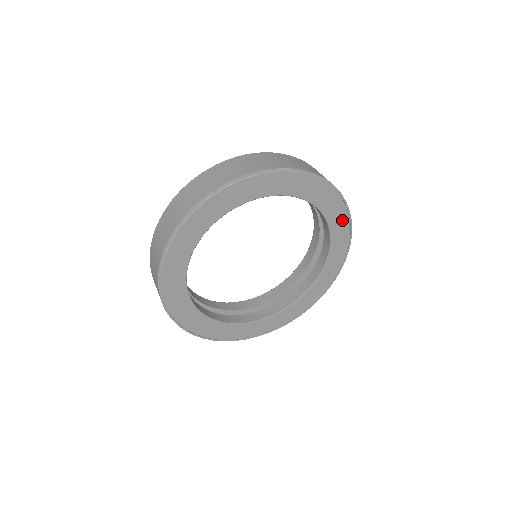
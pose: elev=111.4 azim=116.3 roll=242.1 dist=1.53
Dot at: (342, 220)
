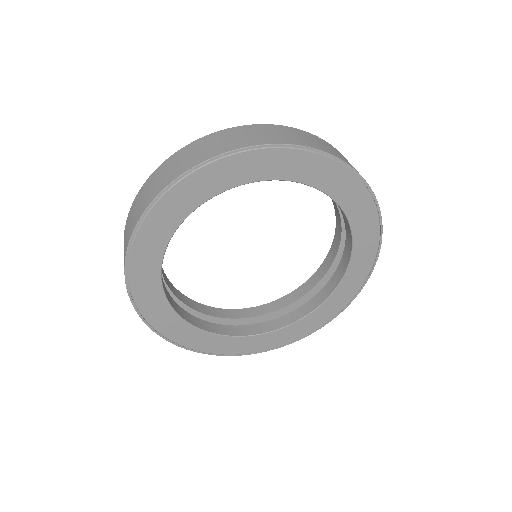
Dot at: (367, 213)
